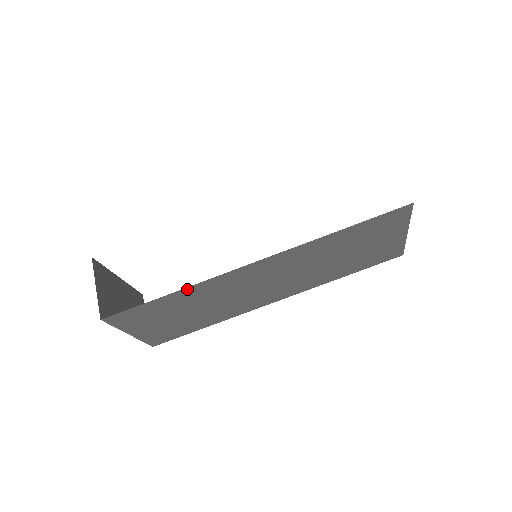
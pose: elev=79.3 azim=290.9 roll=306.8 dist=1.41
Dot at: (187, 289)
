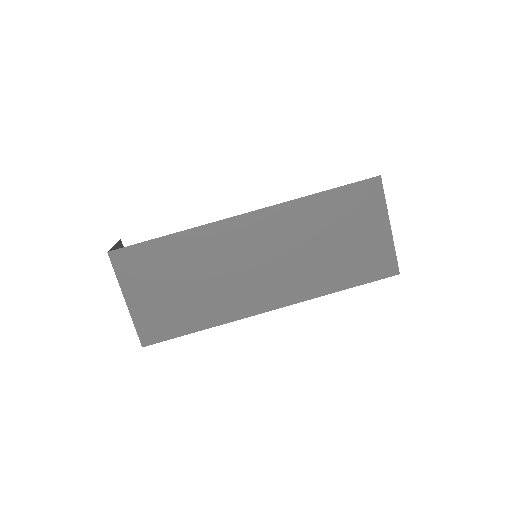
Dot at: (186, 234)
